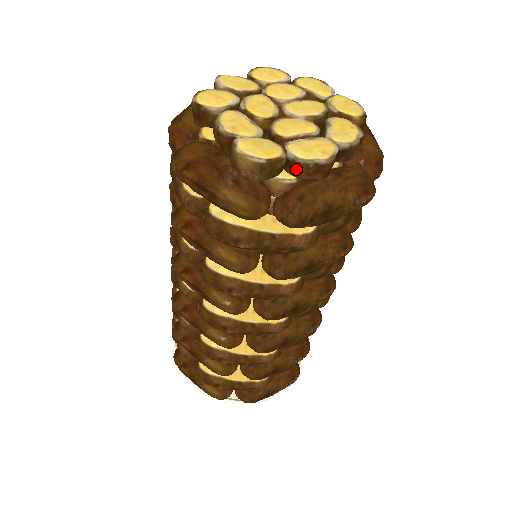
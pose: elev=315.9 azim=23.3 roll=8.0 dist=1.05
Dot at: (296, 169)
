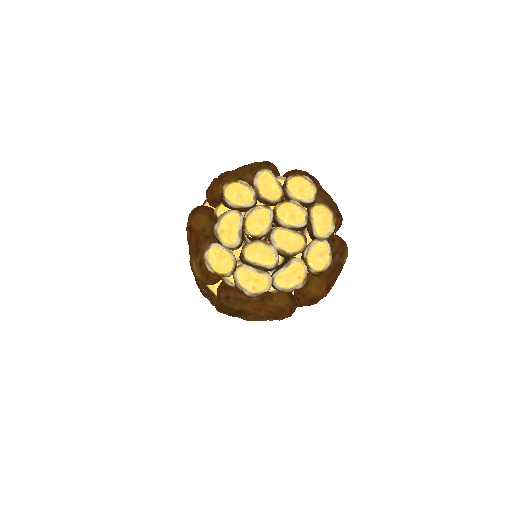
Dot at: (235, 283)
